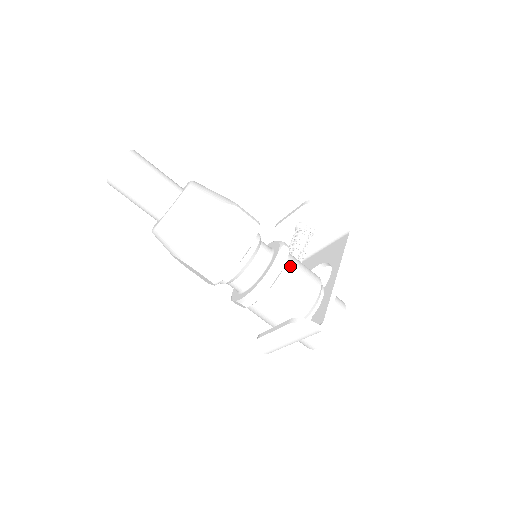
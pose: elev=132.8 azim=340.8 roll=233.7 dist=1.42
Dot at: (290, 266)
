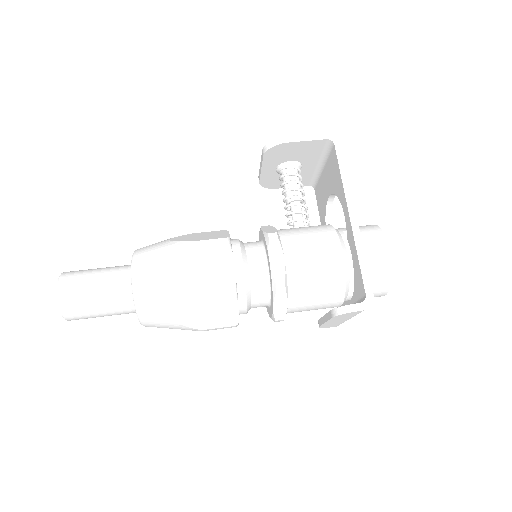
Dot at: (292, 257)
